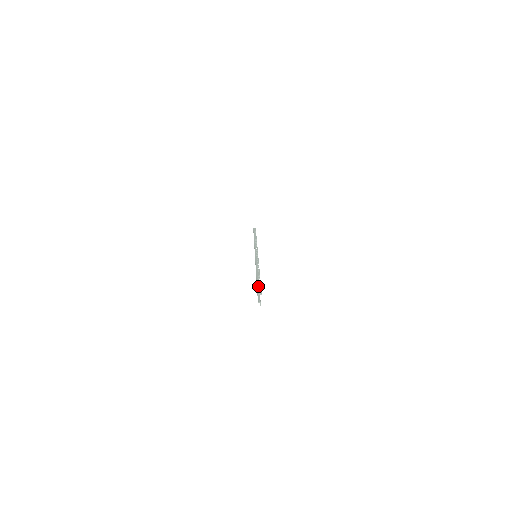
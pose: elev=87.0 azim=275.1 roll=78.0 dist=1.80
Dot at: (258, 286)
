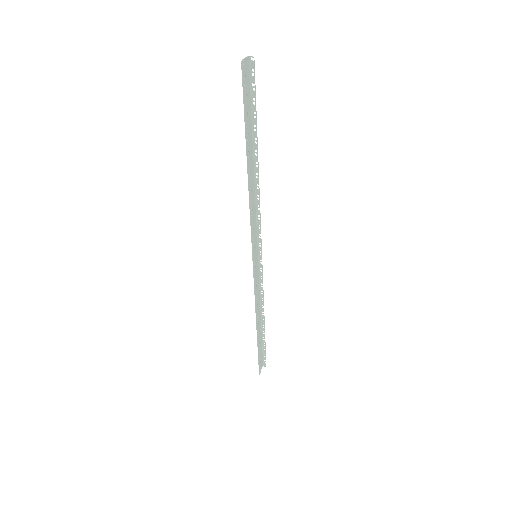
Dot at: (252, 92)
